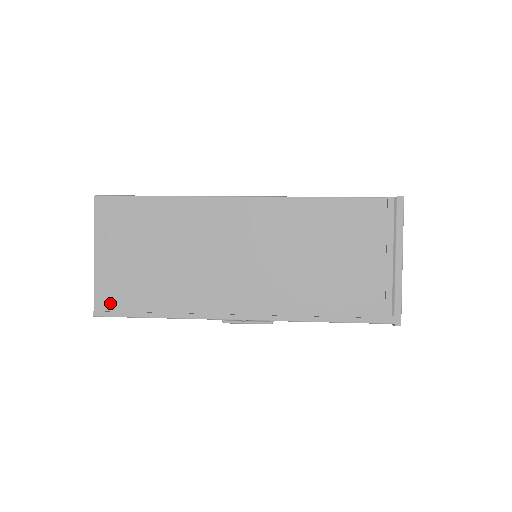
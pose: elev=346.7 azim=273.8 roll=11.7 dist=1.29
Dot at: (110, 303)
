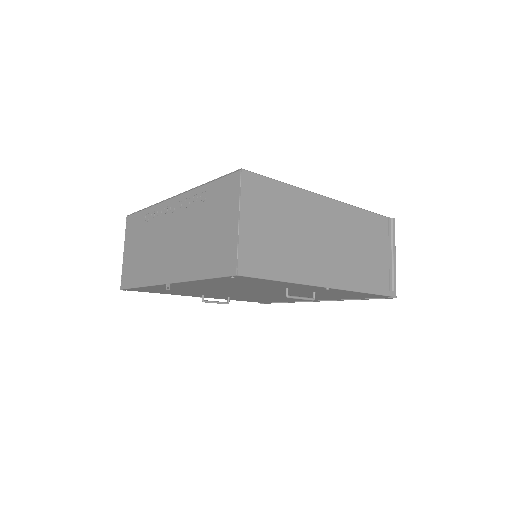
Dot at: (249, 265)
